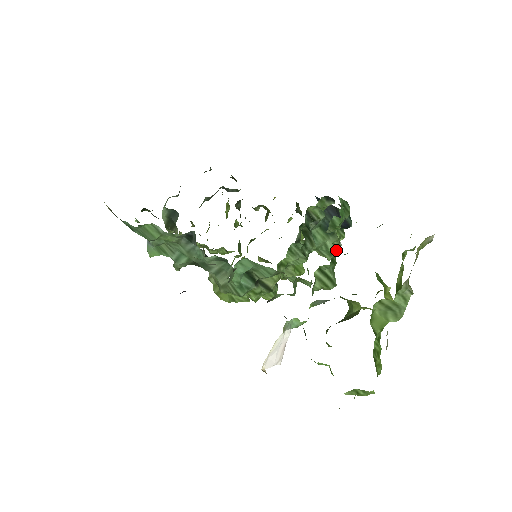
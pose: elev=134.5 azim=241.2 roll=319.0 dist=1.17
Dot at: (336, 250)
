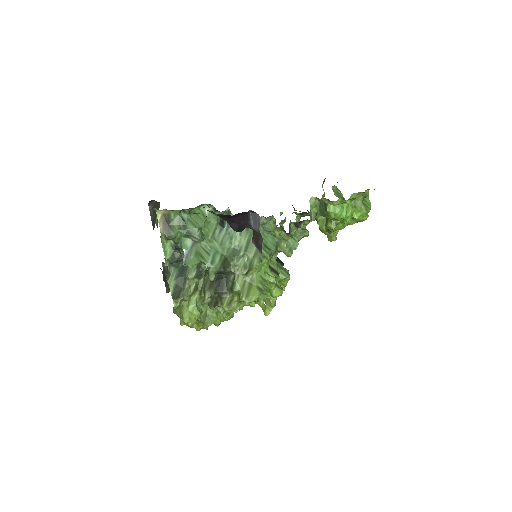
Dot at: (288, 271)
